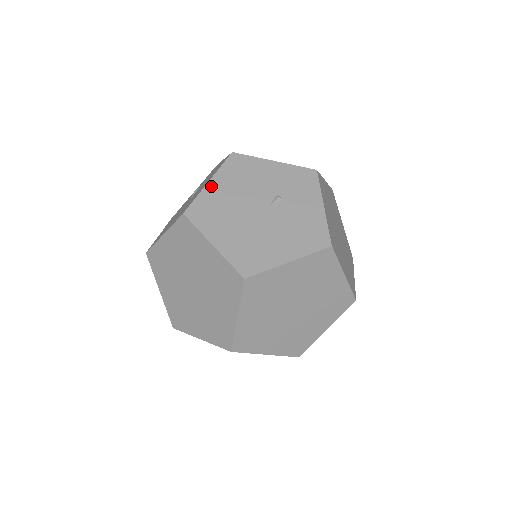
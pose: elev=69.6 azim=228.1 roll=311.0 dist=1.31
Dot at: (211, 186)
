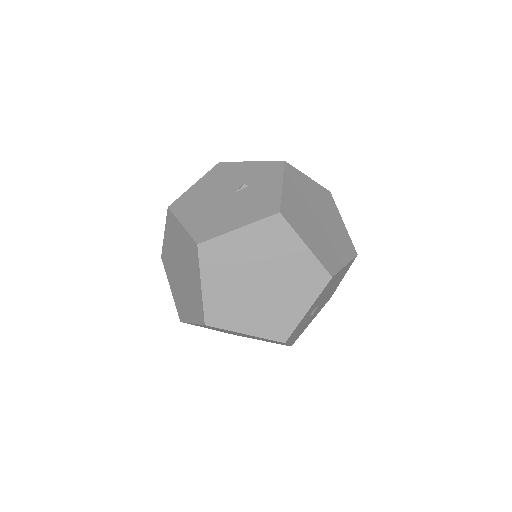
Dot at: (195, 186)
